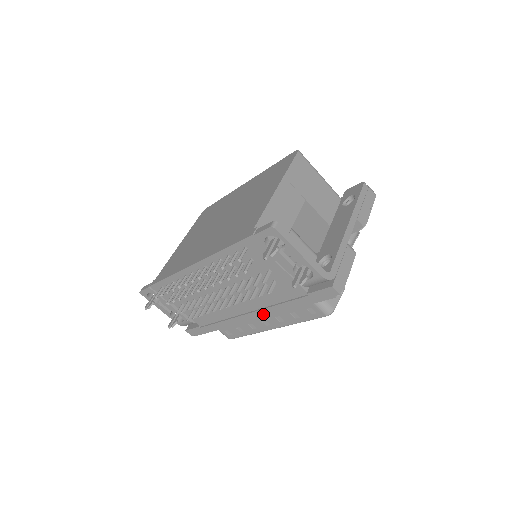
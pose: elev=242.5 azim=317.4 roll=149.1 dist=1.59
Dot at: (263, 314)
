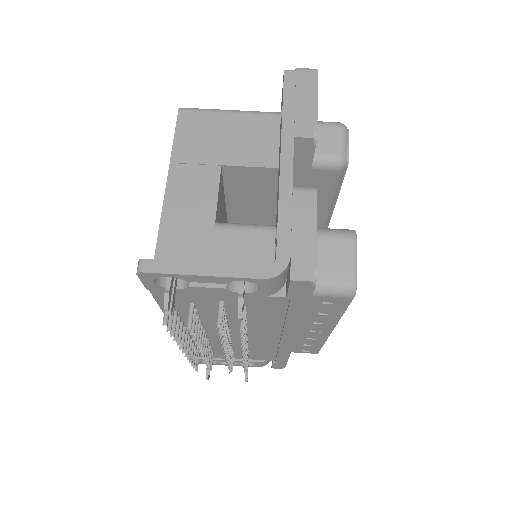
Dot at: (291, 333)
